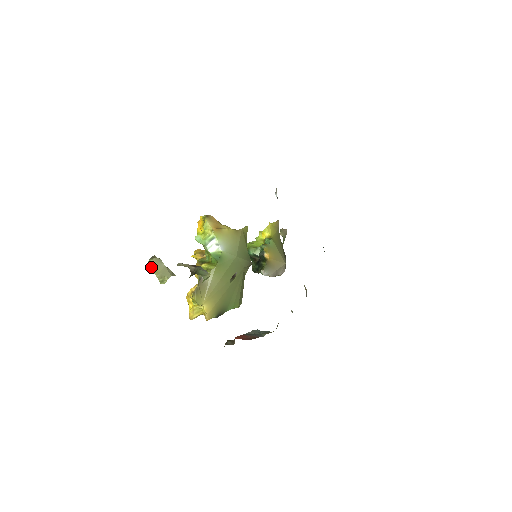
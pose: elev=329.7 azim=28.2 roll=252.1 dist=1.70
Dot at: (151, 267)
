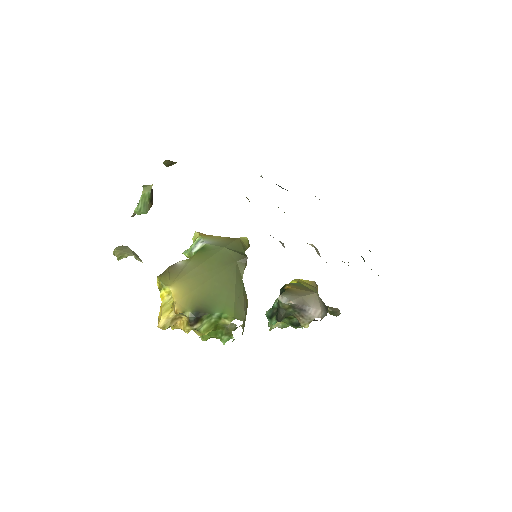
Dot at: (113, 251)
